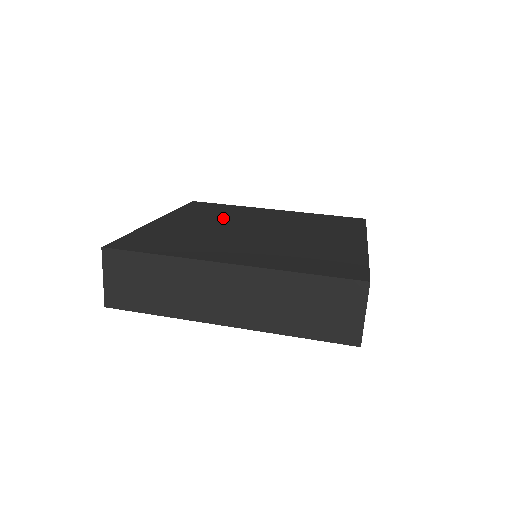
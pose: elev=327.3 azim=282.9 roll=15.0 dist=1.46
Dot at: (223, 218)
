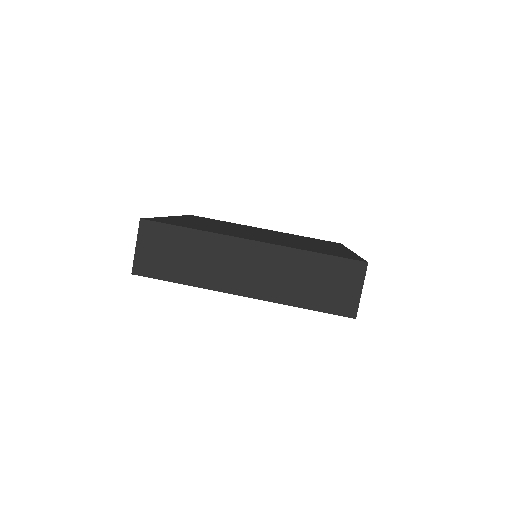
Dot at: occluded
